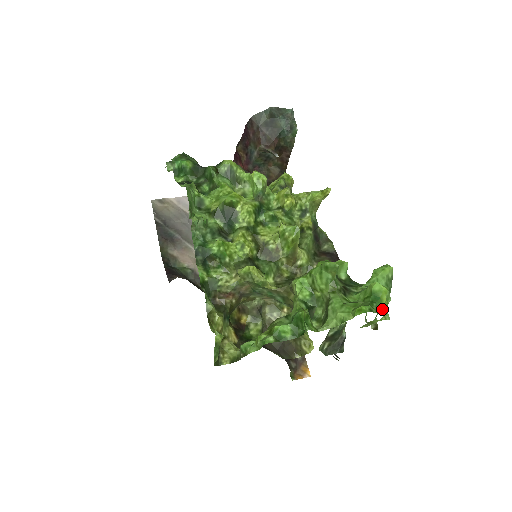
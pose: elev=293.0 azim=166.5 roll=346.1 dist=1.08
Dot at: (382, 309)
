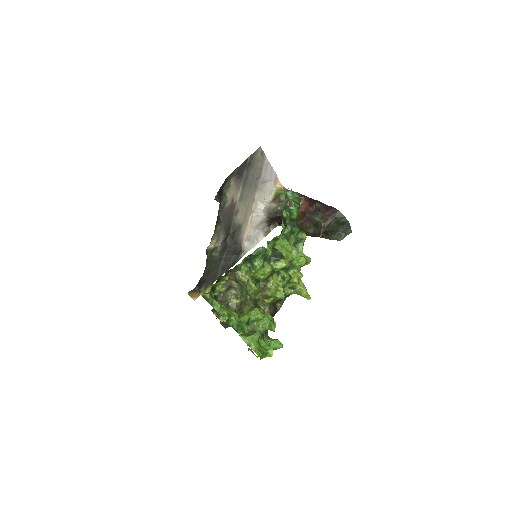
Dot at: (262, 358)
